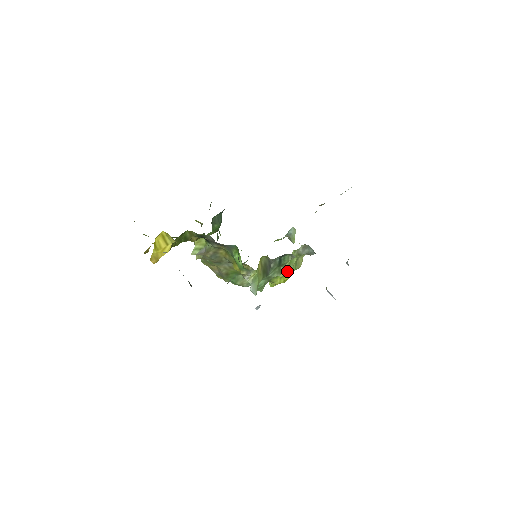
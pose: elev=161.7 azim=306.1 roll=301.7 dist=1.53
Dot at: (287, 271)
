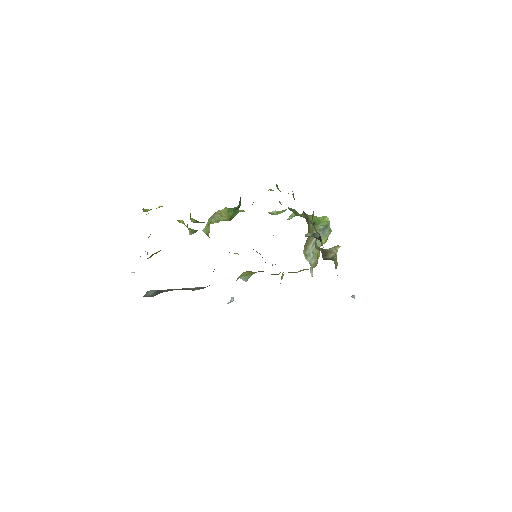
Dot at: occluded
